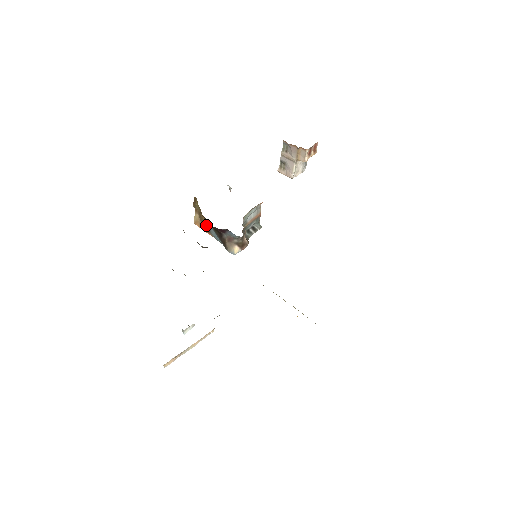
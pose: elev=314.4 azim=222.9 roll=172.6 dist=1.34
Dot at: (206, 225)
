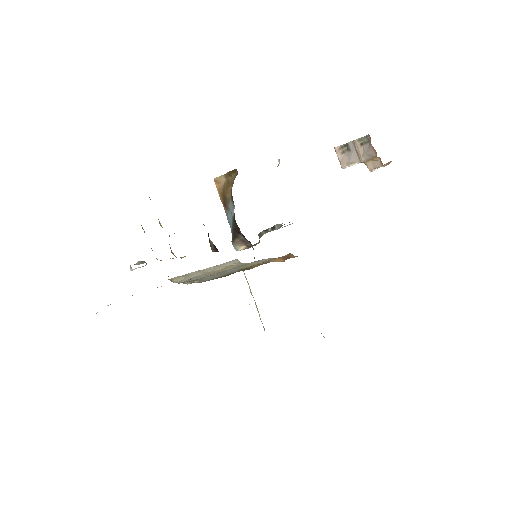
Dot at: (227, 201)
